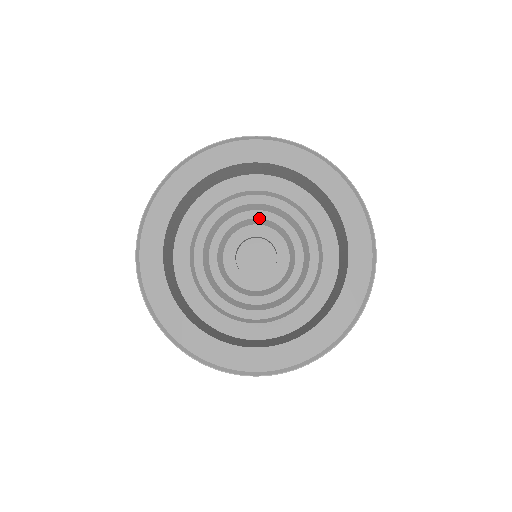
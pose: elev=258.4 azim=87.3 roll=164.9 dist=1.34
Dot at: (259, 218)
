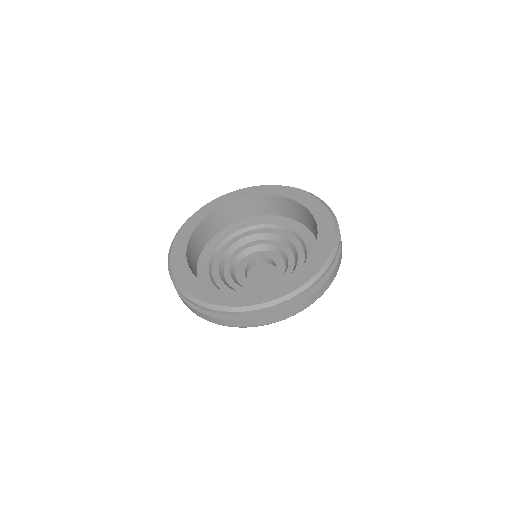
Dot at: (255, 245)
